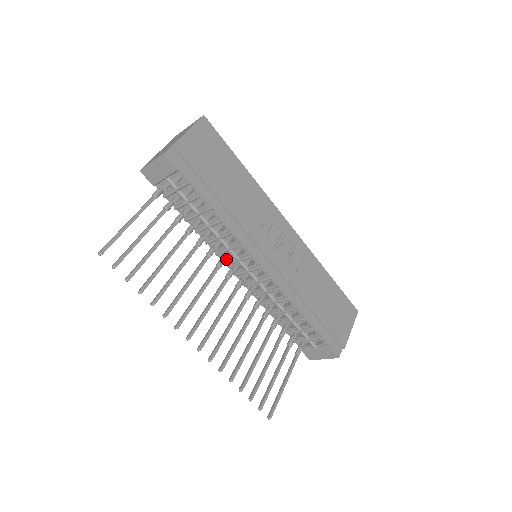
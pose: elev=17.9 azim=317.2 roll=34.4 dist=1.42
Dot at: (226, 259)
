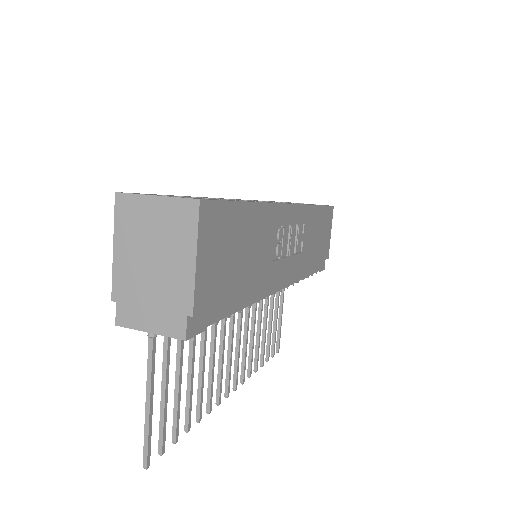
Dot at: occluded
